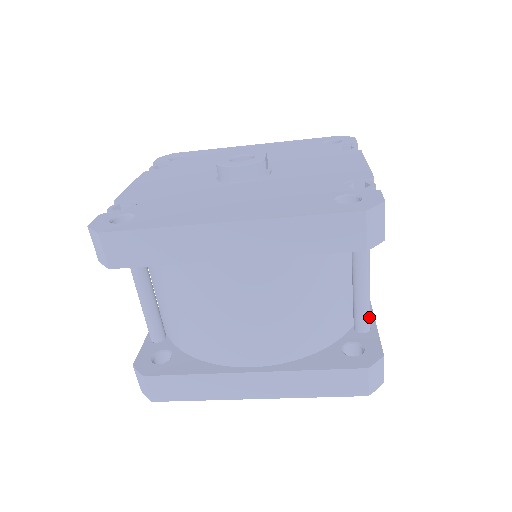
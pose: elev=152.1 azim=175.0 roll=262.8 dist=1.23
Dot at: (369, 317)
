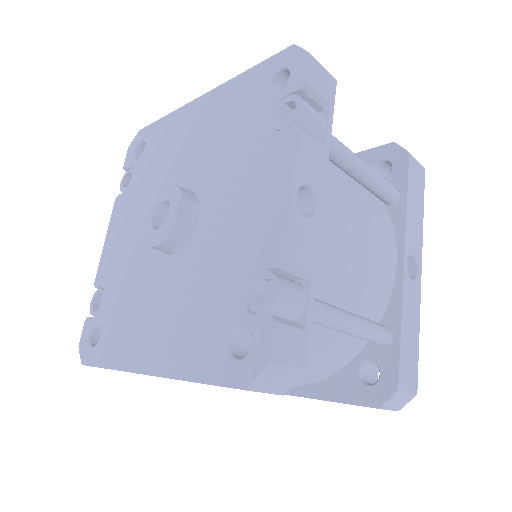
Dot at: (381, 338)
